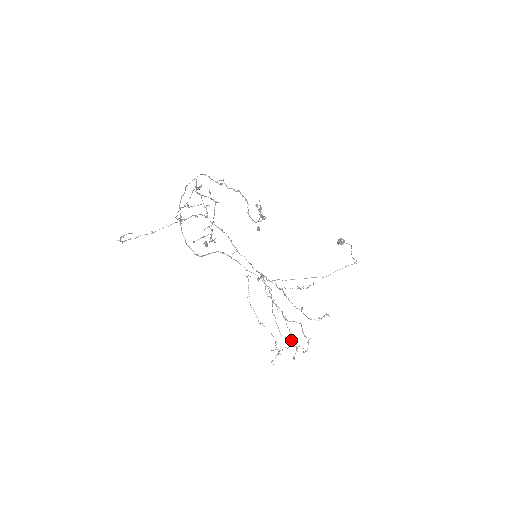
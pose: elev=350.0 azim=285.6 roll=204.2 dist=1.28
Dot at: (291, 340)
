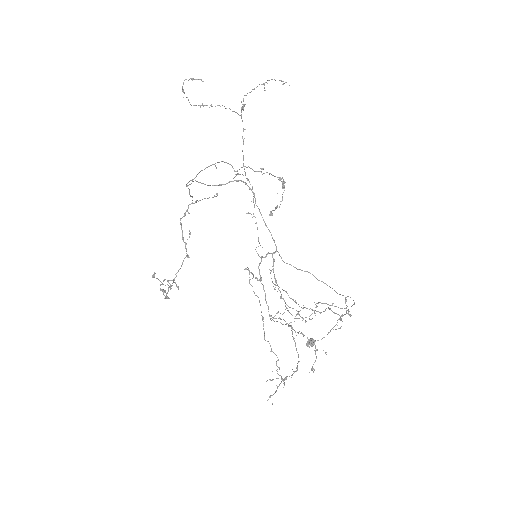
Dot at: (308, 339)
